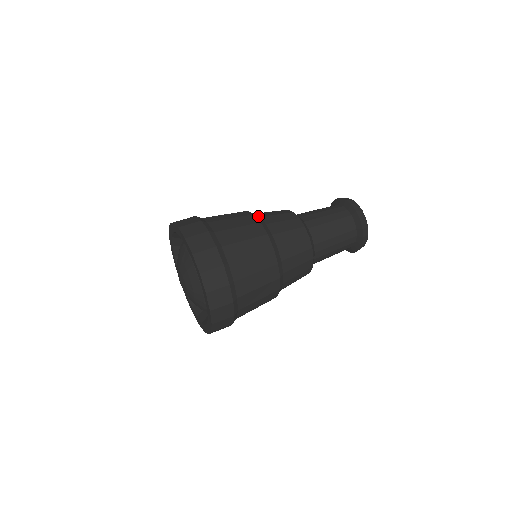
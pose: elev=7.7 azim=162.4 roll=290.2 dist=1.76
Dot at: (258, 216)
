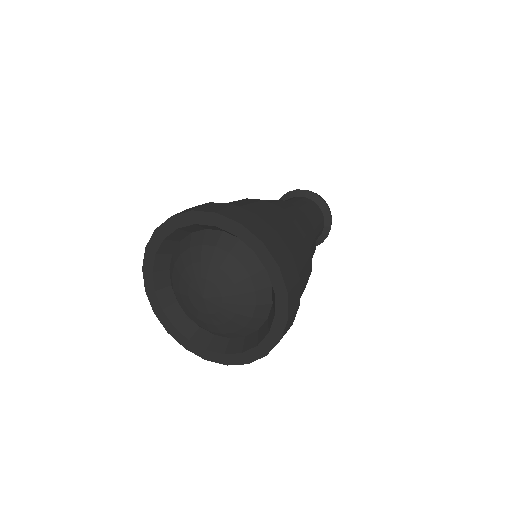
Dot at: occluded
